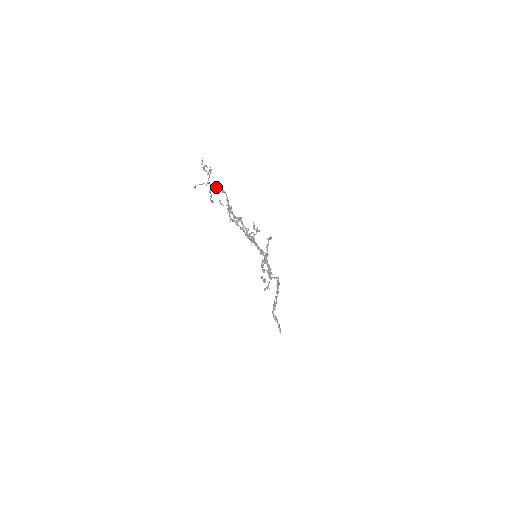
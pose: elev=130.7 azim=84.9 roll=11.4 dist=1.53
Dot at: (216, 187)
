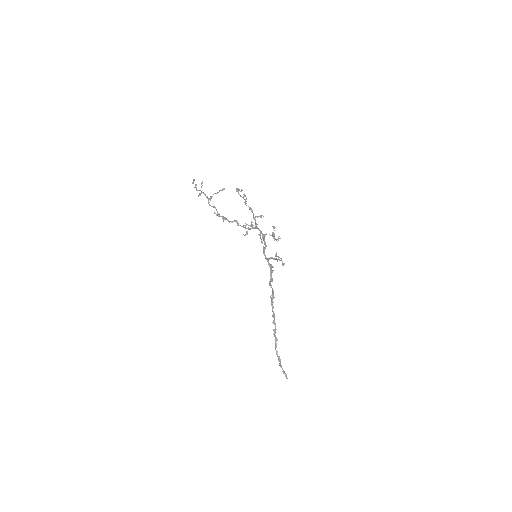
Dot at: (208, 201)
